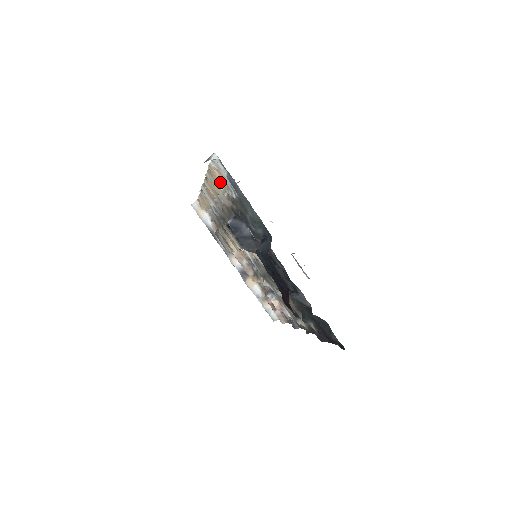
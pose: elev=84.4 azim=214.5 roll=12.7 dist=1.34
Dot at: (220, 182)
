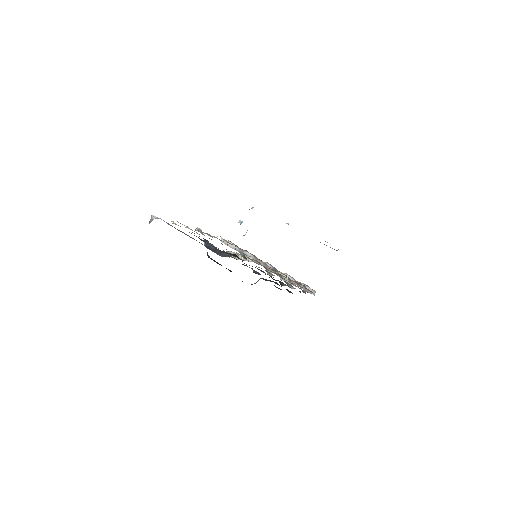
Dot at: occluded
